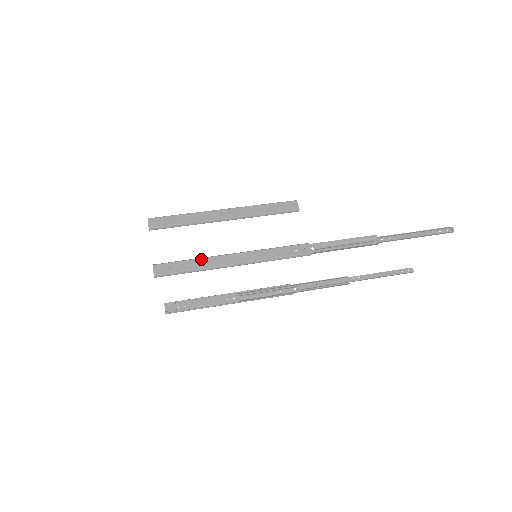
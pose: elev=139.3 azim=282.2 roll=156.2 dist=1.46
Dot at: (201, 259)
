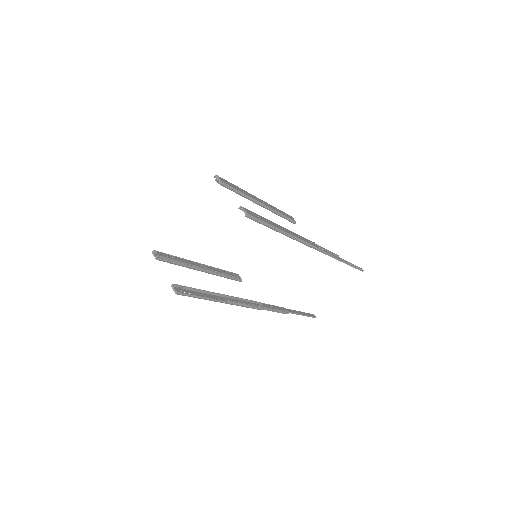
Dot at: occluded
